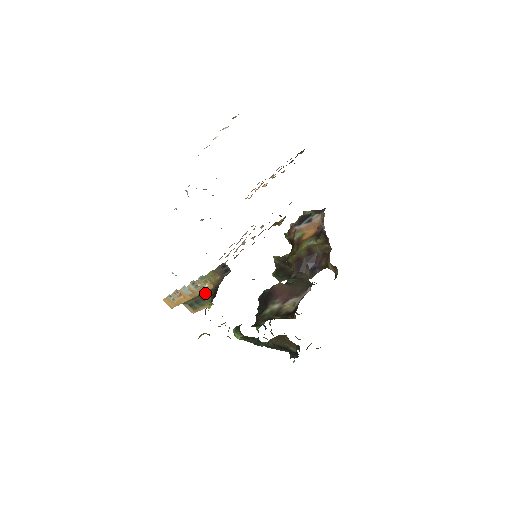
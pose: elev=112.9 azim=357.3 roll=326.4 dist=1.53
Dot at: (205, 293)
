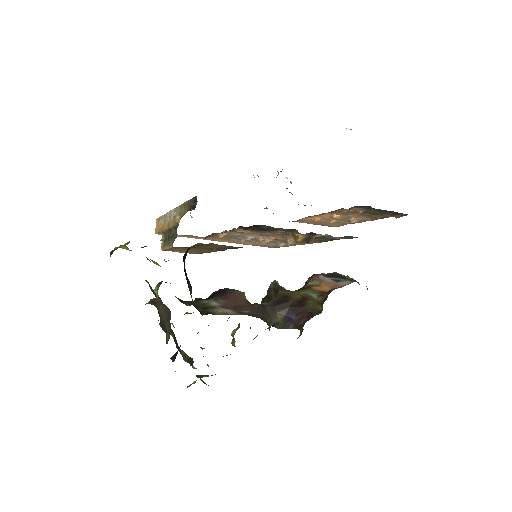
Dot at: (176, 230)
